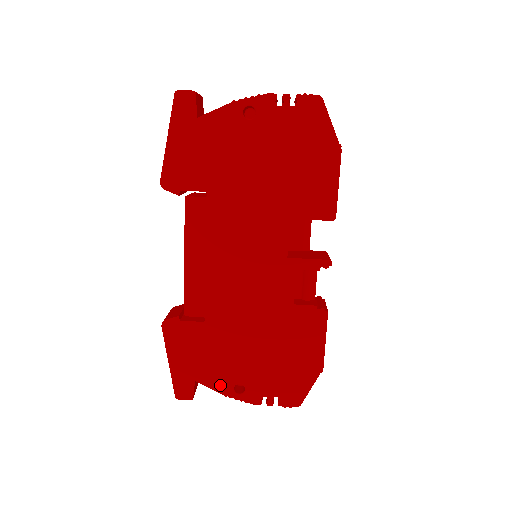
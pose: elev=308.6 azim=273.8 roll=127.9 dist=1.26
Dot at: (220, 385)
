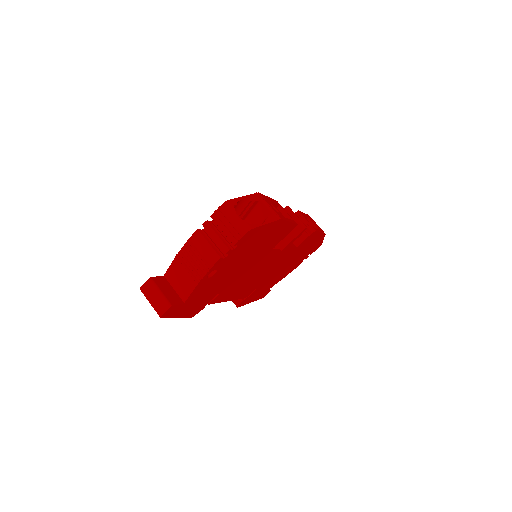
Dot at: occluded
